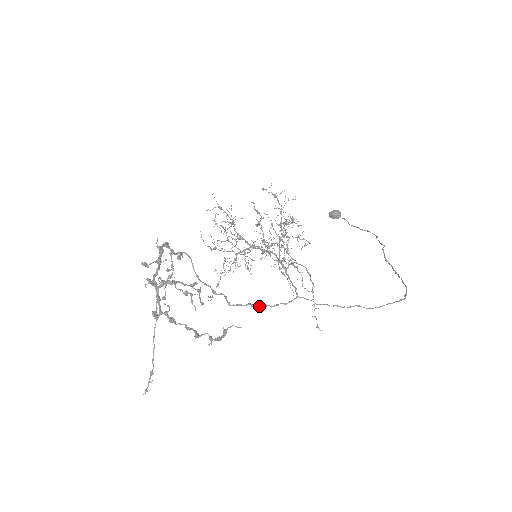
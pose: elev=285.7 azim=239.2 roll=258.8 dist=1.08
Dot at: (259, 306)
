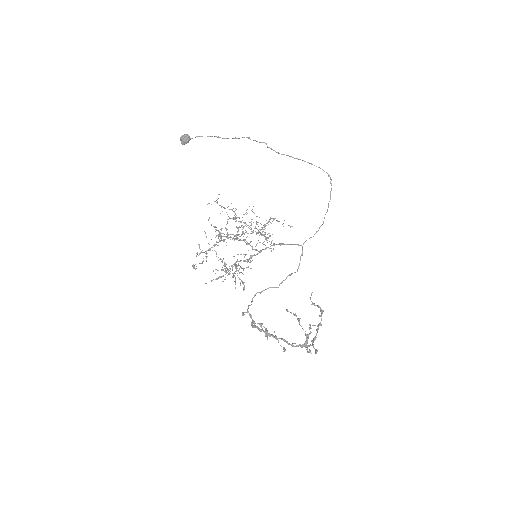
Dot at: occluded
